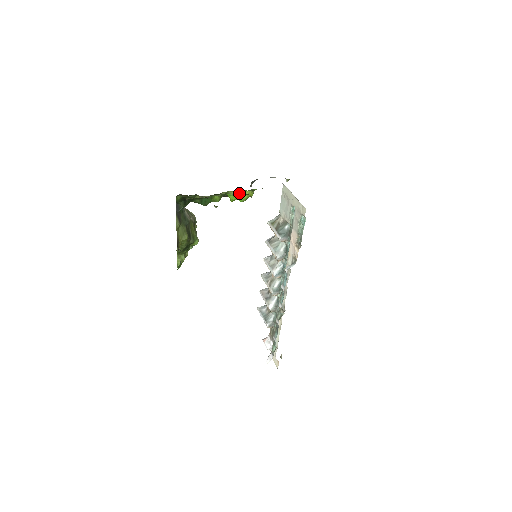
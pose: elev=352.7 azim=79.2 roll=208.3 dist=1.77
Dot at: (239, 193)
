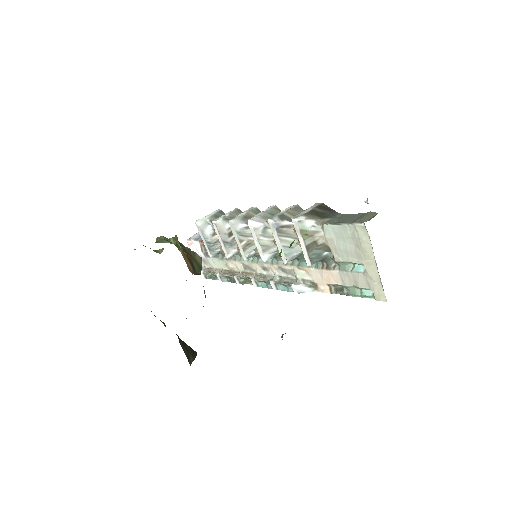
Dot at: occluded
